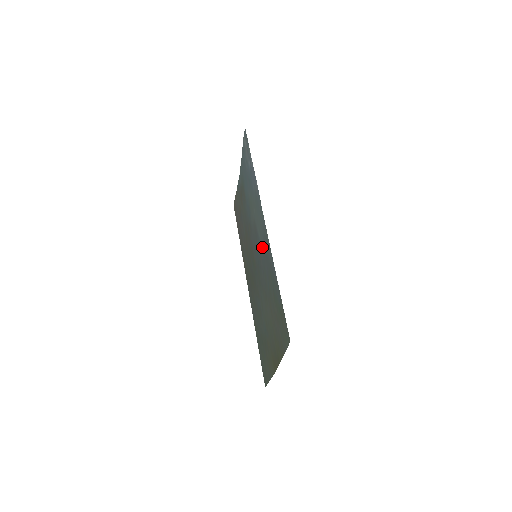
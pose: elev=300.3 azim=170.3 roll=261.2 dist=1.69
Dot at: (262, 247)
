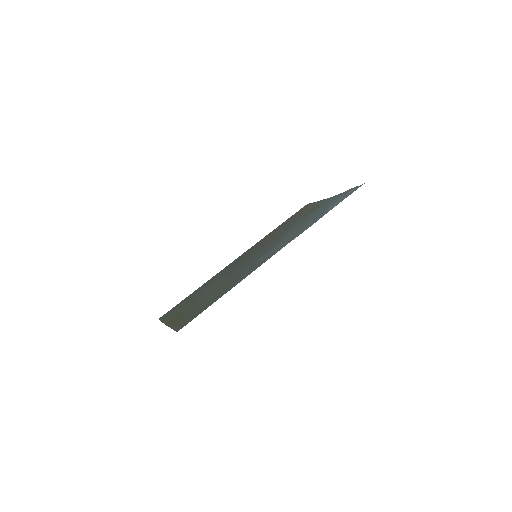
Dot at: (259, 260)
